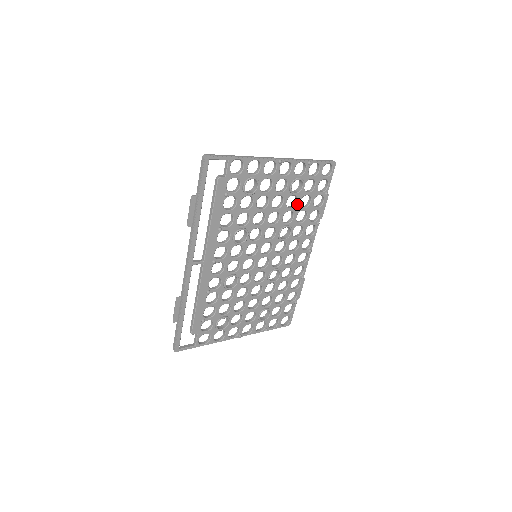
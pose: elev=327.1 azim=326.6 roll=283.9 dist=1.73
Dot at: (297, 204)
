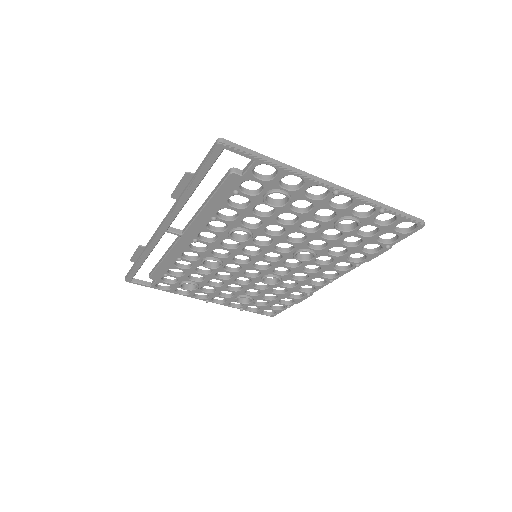
Dot at: (338, 239)
